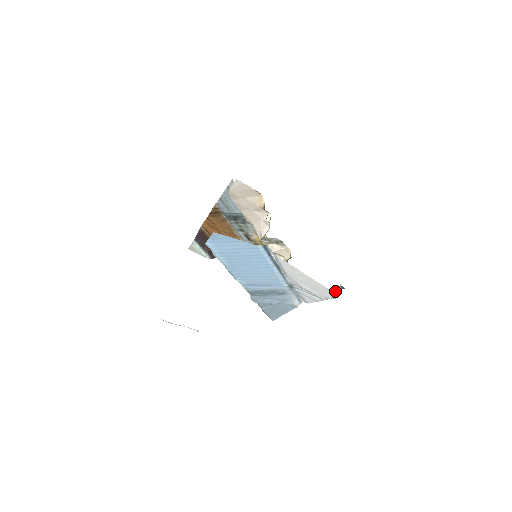
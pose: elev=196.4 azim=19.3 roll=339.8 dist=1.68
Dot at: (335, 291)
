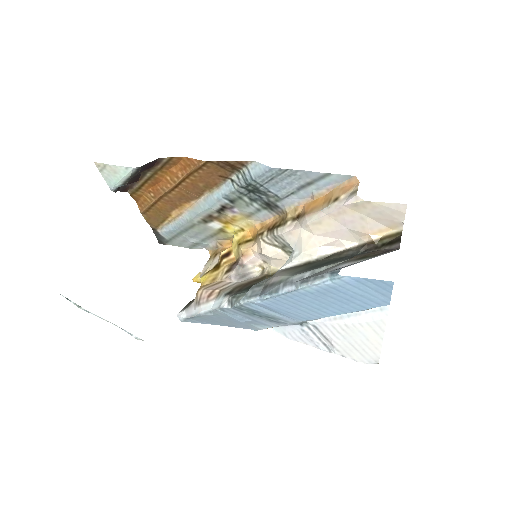
Dot at: (377, 361)
